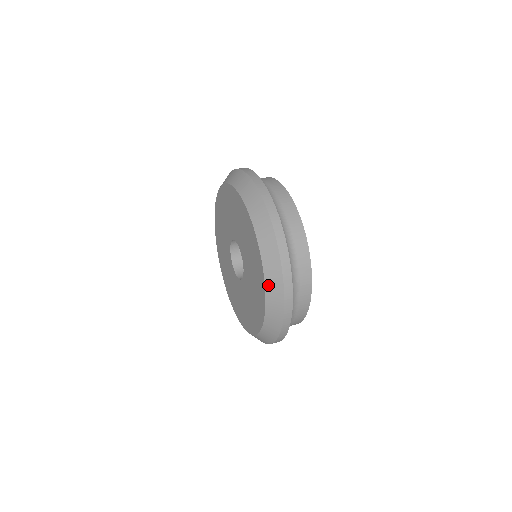
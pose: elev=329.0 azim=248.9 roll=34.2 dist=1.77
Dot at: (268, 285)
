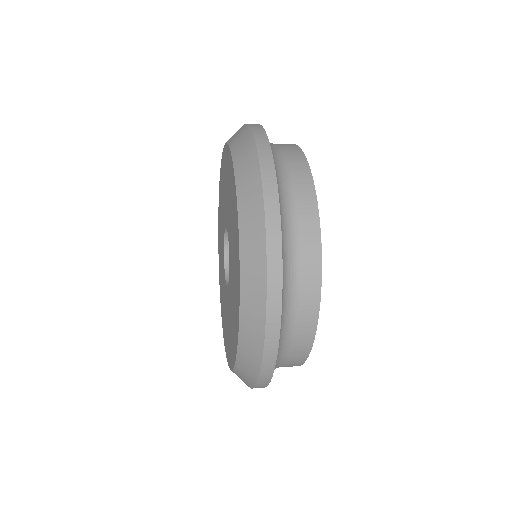
Dot at: (243, 234)
